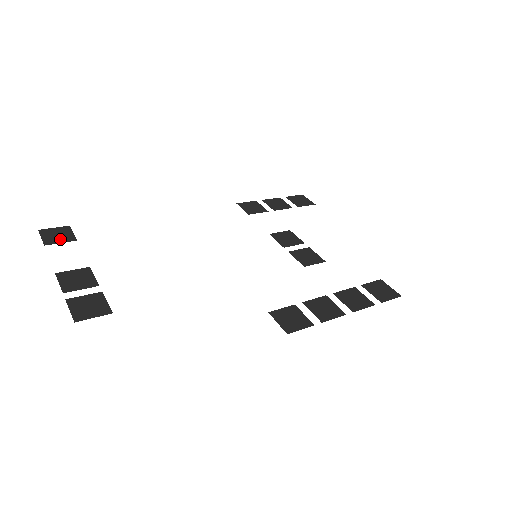
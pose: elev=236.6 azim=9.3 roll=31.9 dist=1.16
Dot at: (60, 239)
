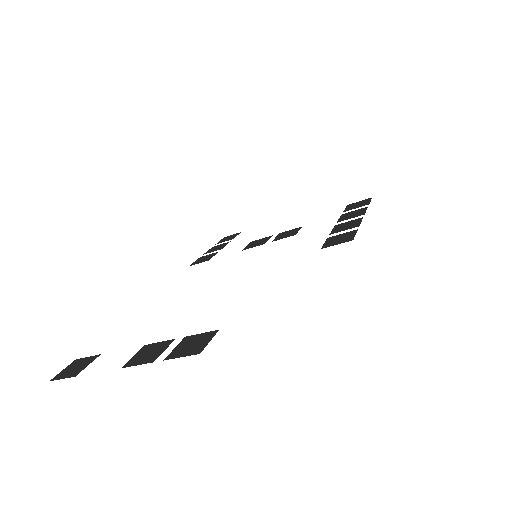
Dot at: (83, 365)
